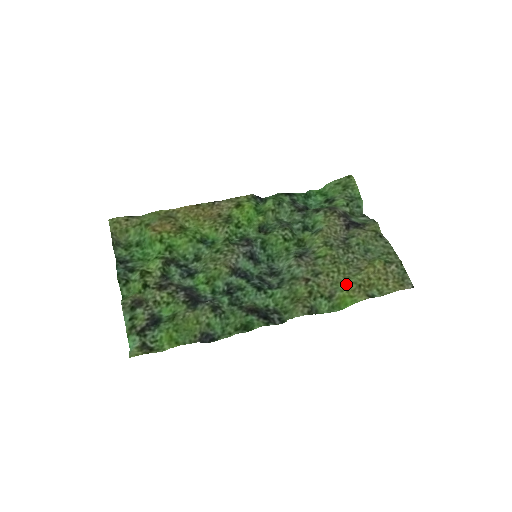
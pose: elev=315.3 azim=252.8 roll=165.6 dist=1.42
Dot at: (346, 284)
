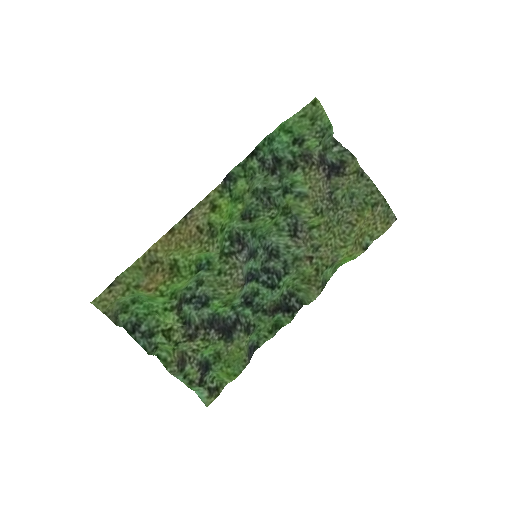
Dot at: (345, 249)
